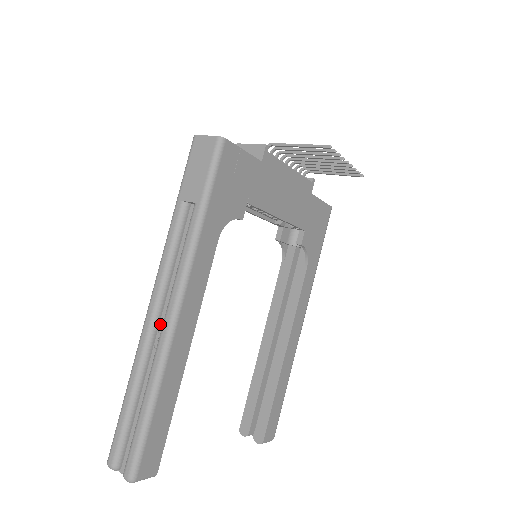
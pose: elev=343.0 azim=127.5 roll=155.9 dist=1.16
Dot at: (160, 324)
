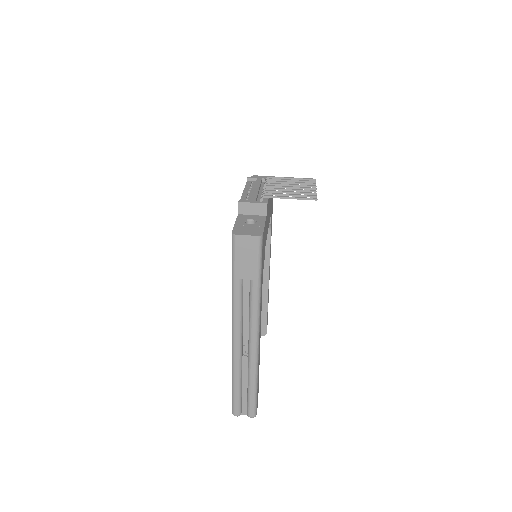
Dot at: (244, 346)
